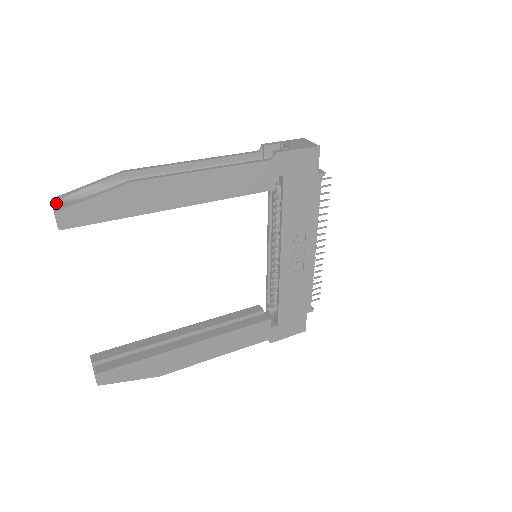
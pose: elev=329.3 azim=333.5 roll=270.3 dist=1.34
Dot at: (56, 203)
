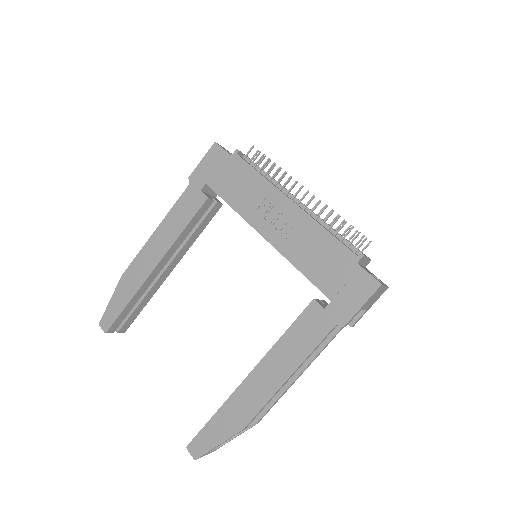
Dot at: occluded
